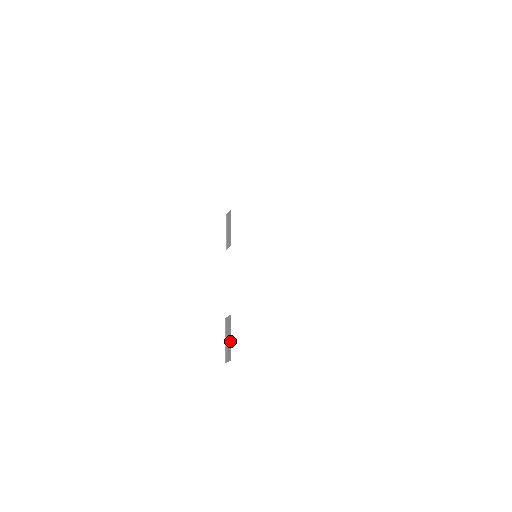
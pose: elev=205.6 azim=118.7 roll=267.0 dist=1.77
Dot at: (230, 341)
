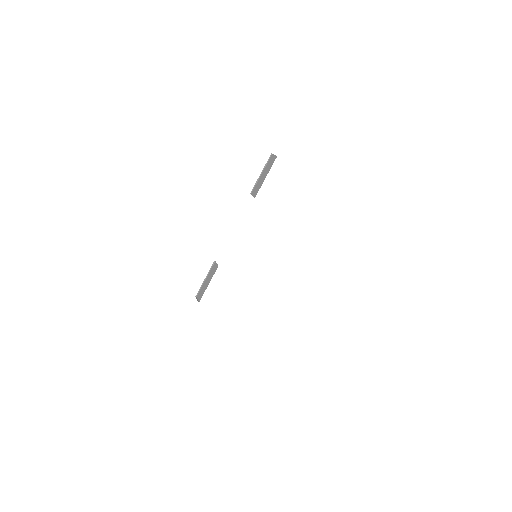
Dot at: (206, 287)
